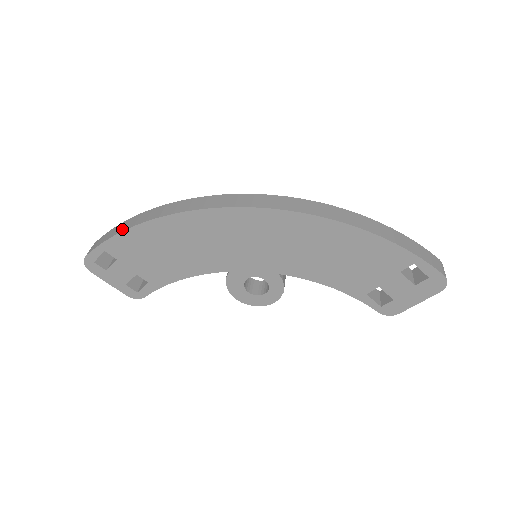
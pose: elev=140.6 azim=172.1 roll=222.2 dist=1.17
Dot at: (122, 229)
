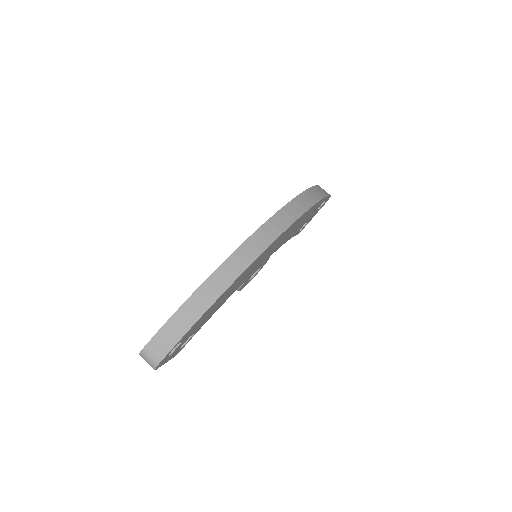
Dot at: (196, 316)
